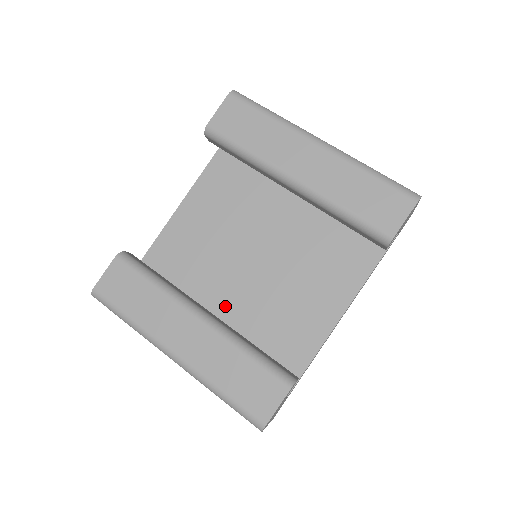
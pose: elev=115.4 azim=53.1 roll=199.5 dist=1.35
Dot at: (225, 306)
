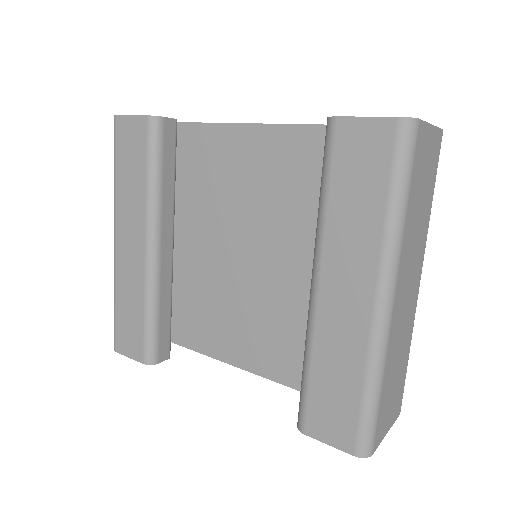
Dot at: (202, 246)
